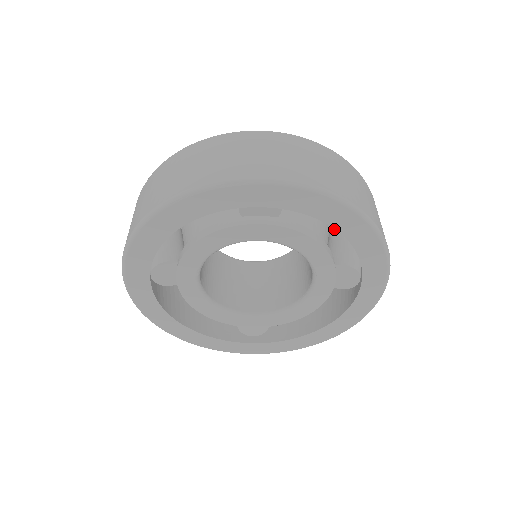
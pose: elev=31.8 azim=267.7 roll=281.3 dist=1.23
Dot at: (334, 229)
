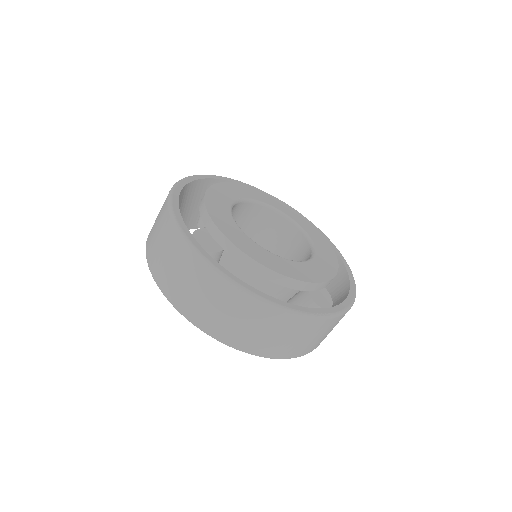
Dot at: occluded
